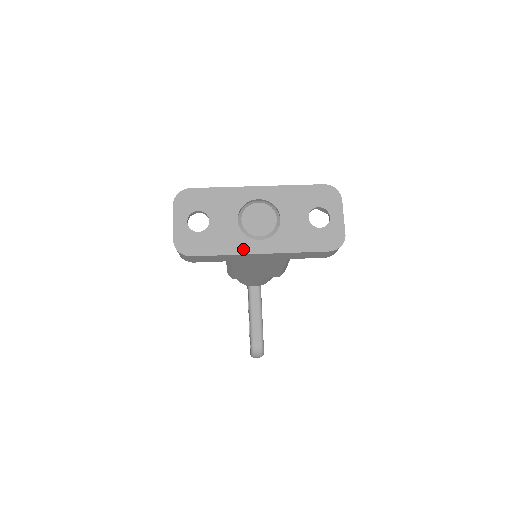
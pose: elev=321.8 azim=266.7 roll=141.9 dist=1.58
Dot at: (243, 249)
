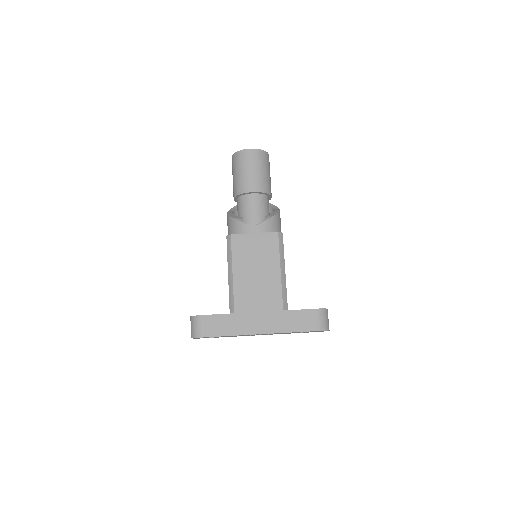
Dot at: occluded
